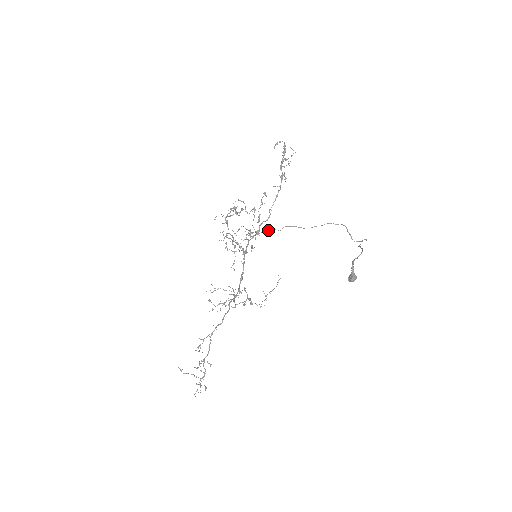
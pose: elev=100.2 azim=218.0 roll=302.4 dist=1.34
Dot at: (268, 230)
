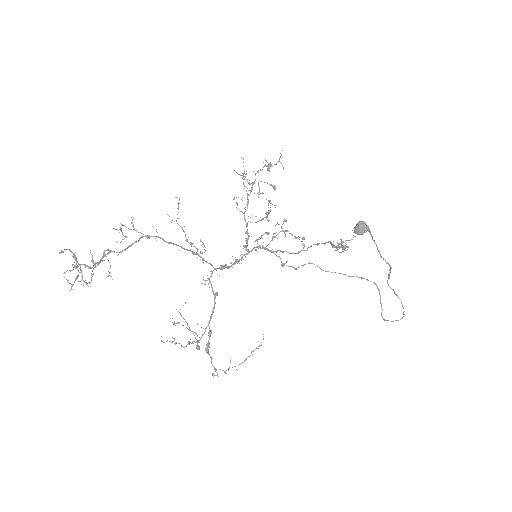
Dot at: (285, 263)
